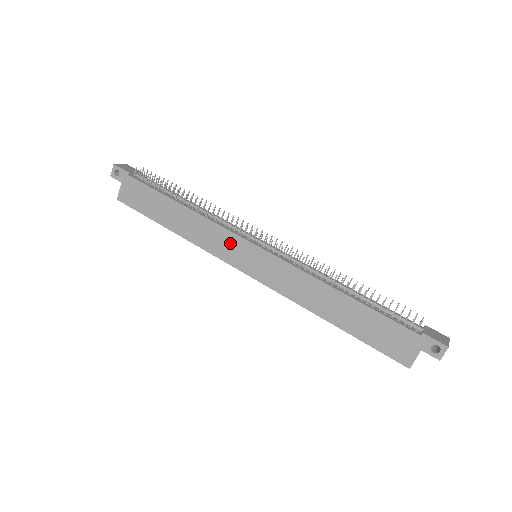
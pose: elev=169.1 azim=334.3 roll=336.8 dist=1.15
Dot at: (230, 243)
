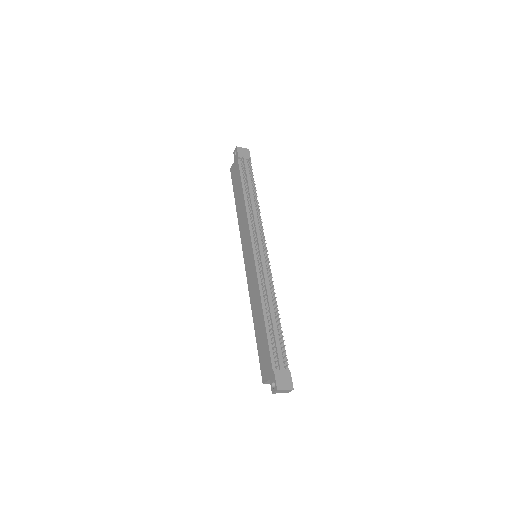
Dot at: (247, 238)
